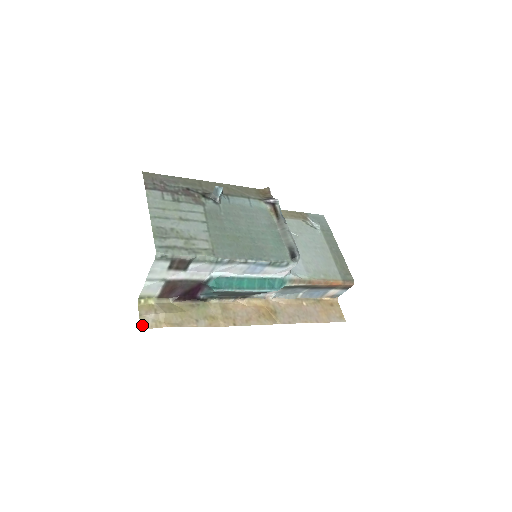
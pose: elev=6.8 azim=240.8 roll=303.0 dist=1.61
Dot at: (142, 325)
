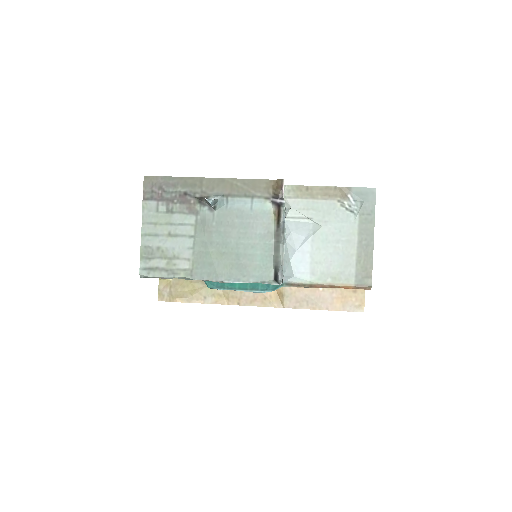
Dot at: (160, 298)
